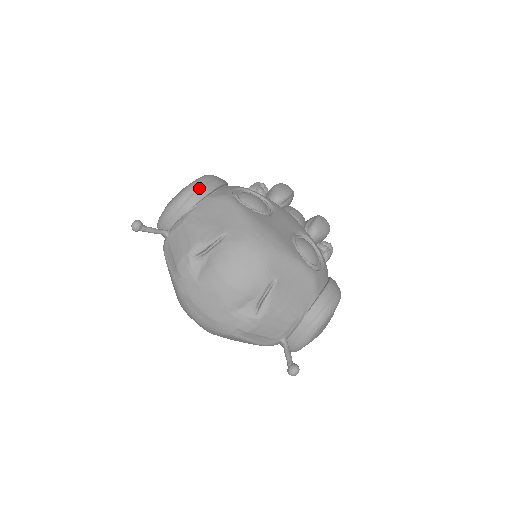
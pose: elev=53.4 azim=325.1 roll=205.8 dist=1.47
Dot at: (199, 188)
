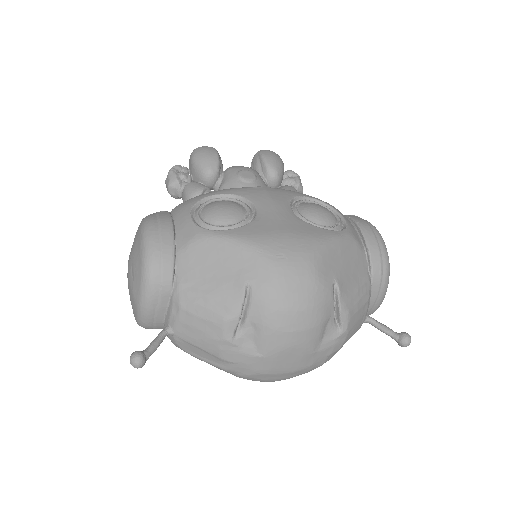
Dot at: (159, 253)
